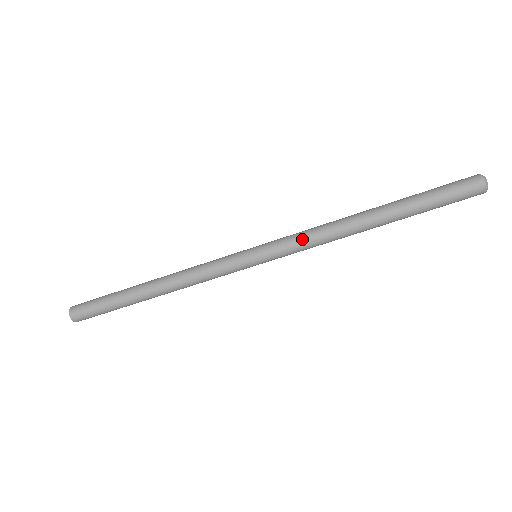
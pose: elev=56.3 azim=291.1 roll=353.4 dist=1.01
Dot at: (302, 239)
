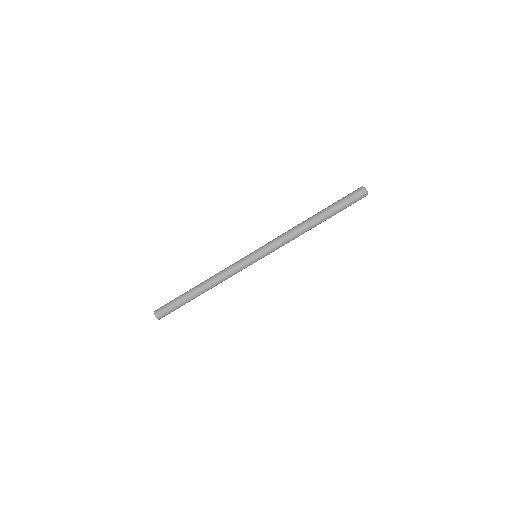
Dot at: (278, 238)
